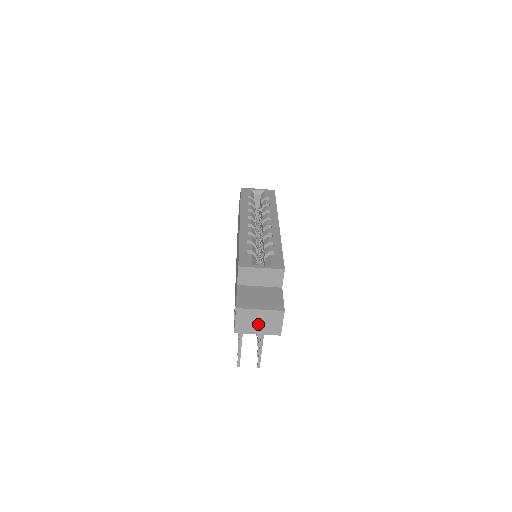
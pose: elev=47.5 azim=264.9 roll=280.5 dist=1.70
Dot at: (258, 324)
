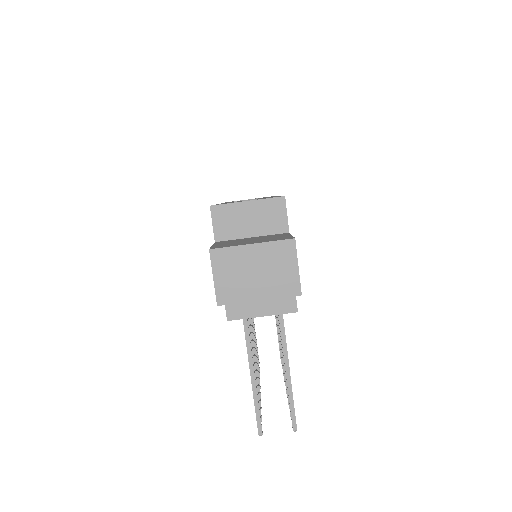
Dot at: (255, 277)
